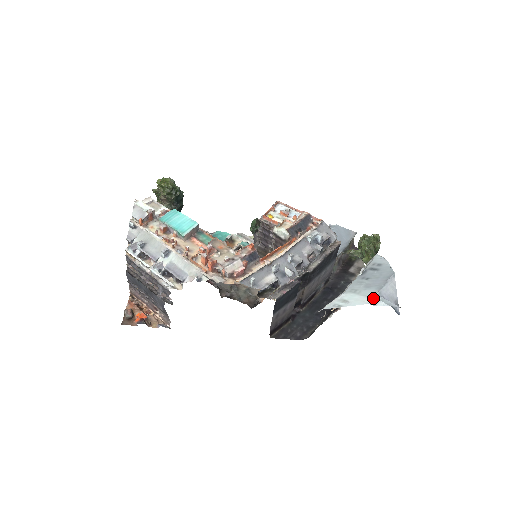
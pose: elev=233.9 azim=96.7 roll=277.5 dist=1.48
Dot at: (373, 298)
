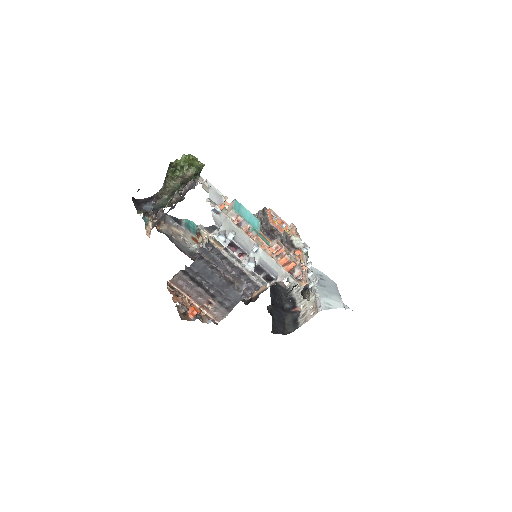
Dot at: (343, 303)
